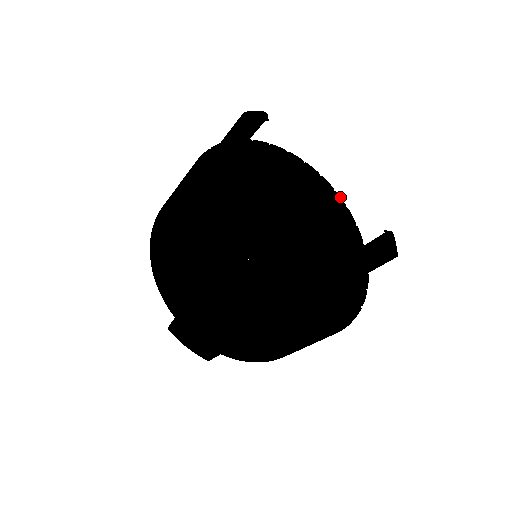
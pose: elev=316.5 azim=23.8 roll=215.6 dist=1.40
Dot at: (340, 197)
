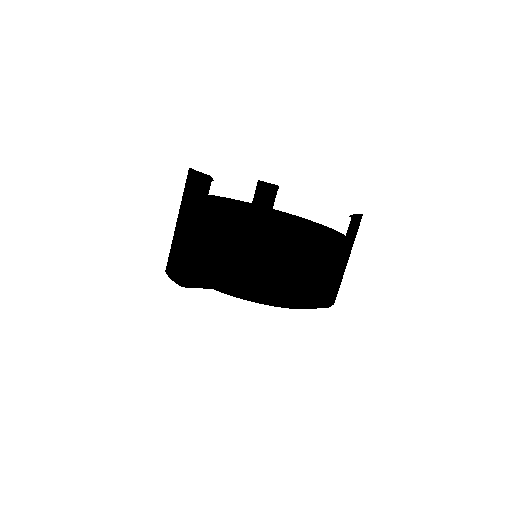
Dot at: (341, 233)
